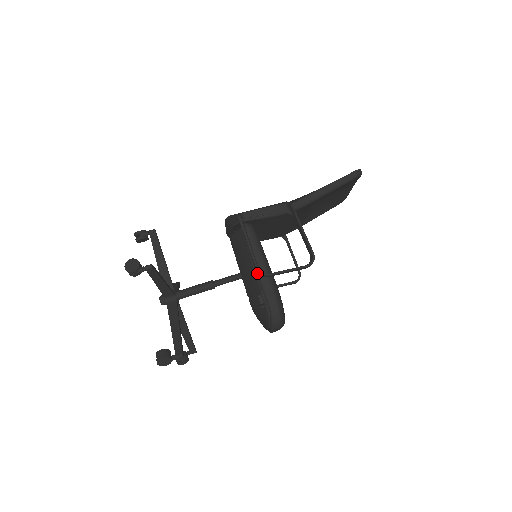
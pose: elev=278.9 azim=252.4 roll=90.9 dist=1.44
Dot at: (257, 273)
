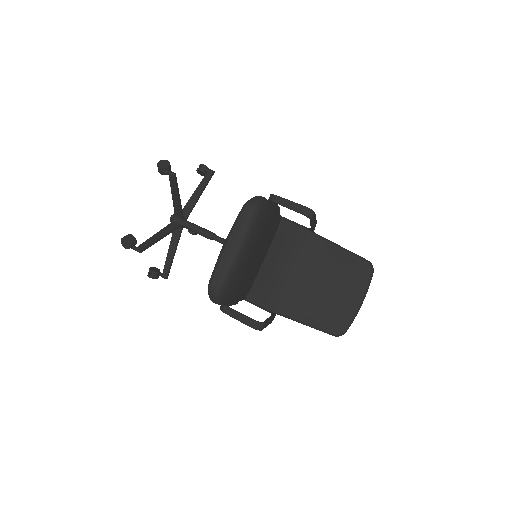
Dot at: occluded
